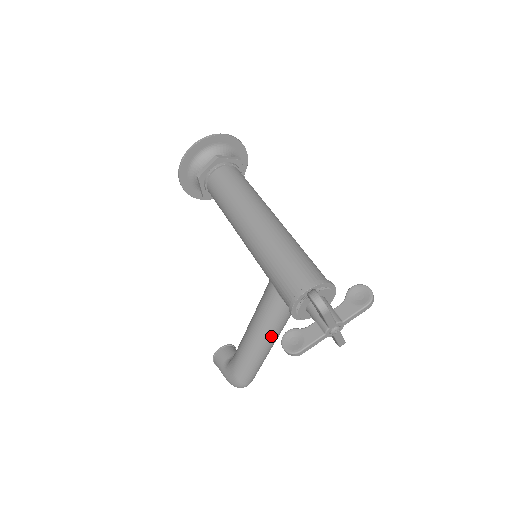
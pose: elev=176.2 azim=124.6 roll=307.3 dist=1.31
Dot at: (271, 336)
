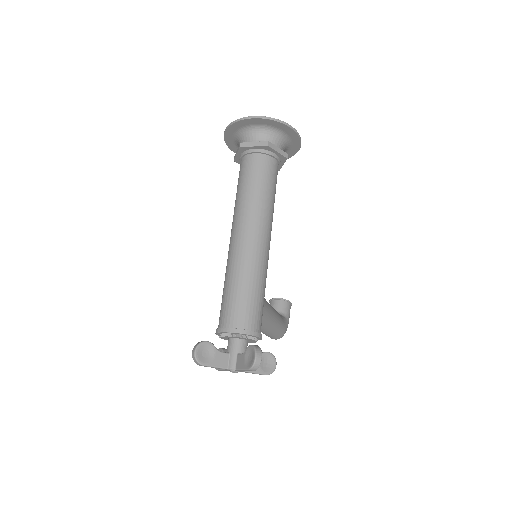
Dot at: occluded
